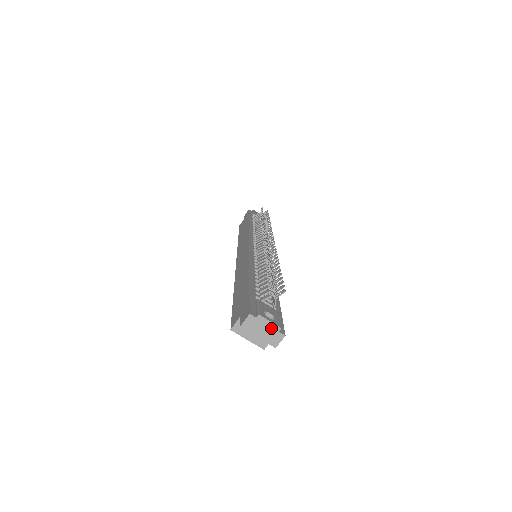
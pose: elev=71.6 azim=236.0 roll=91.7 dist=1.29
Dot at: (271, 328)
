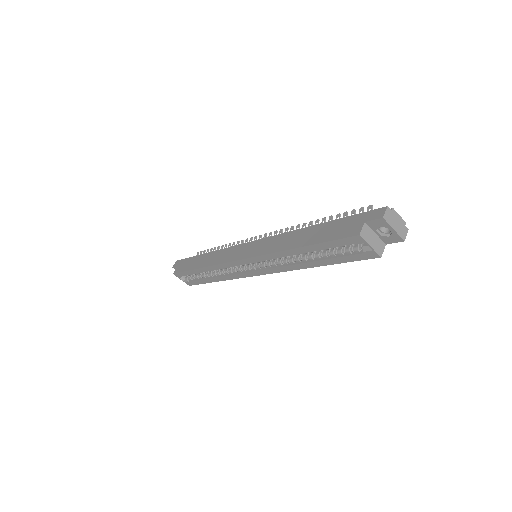
Dot at: (400, 222)
